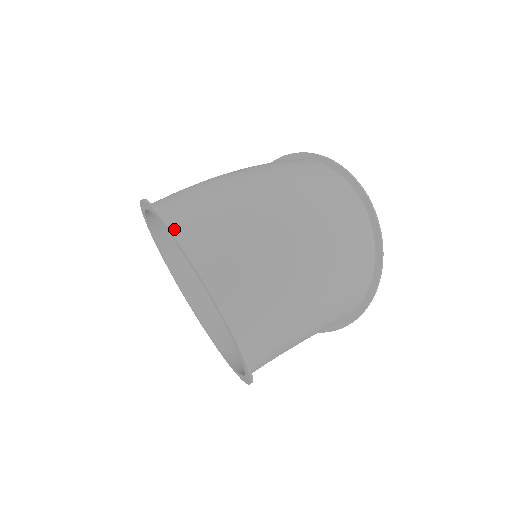
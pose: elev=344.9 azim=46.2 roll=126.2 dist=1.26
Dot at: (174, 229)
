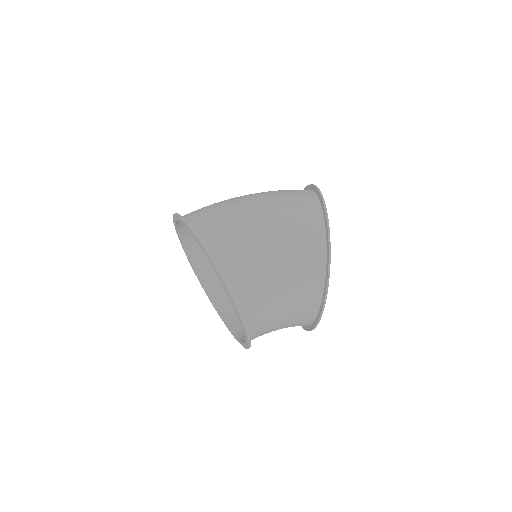
Dot at: (179, 226)
